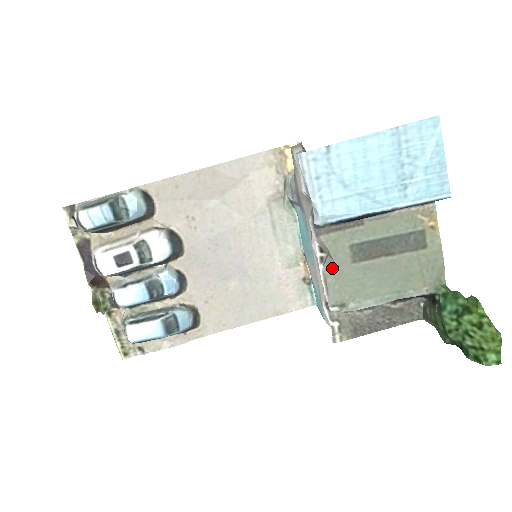
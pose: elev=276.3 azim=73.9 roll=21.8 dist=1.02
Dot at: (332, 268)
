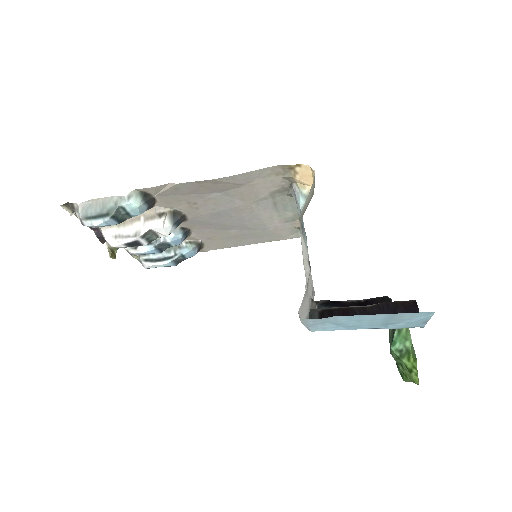
Dot at: occluded
